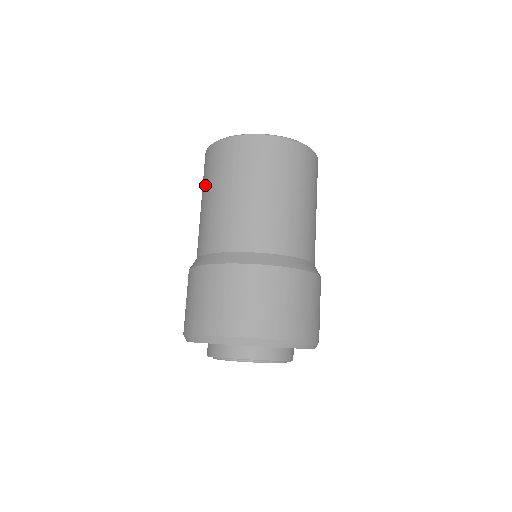
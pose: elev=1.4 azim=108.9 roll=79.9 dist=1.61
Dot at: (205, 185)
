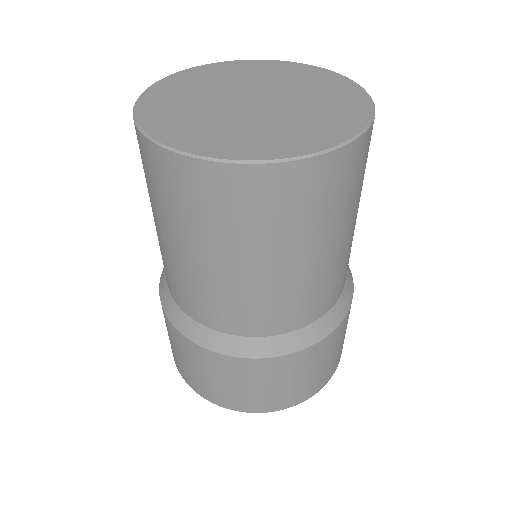
Dot at: (166, 218)
